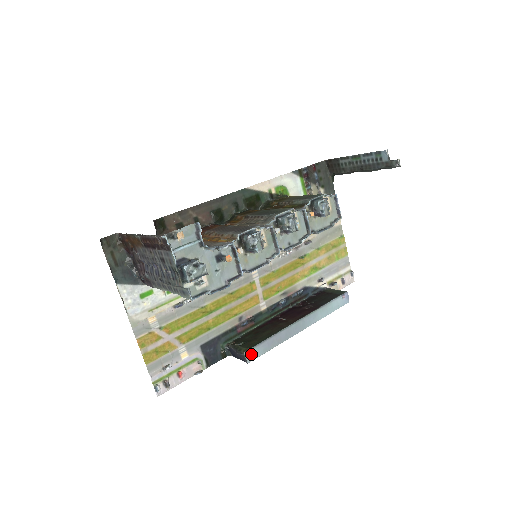
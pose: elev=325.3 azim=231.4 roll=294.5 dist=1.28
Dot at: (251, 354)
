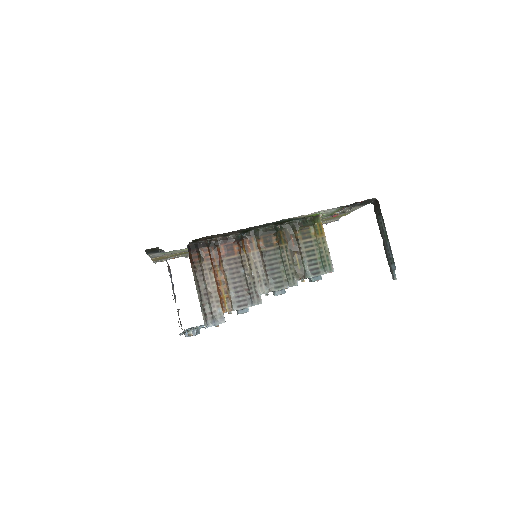
Dot at: occluded
